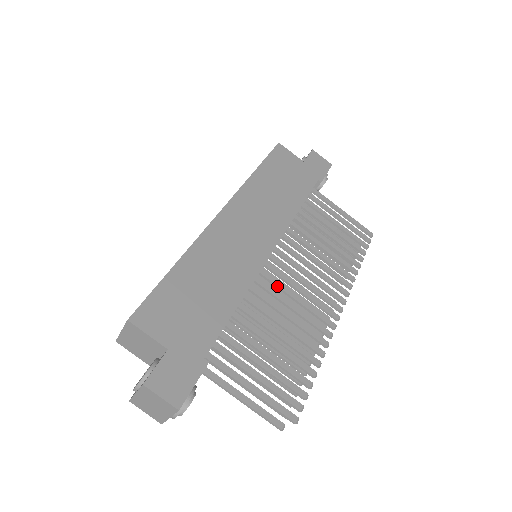
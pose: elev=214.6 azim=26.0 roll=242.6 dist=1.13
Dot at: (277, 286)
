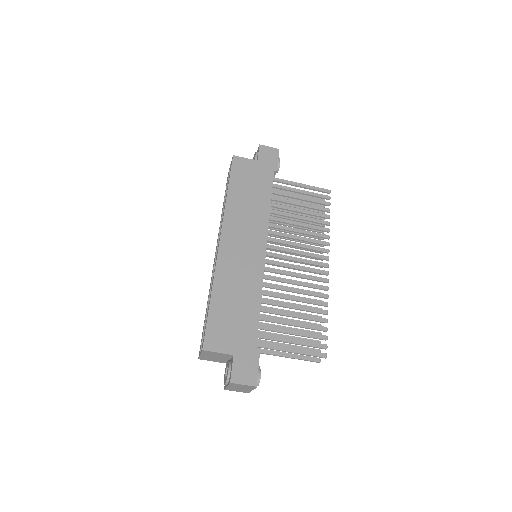
Dot at: (279, 273)
